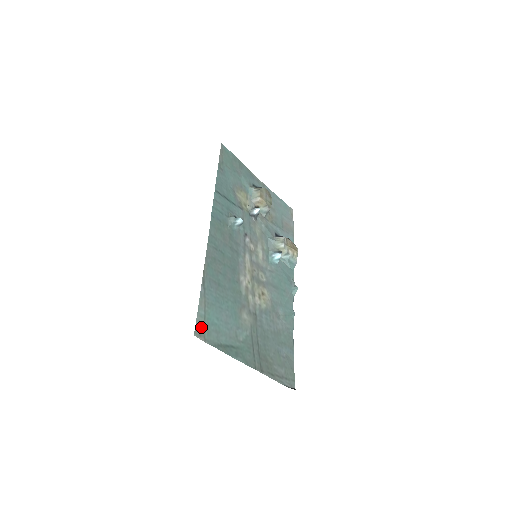
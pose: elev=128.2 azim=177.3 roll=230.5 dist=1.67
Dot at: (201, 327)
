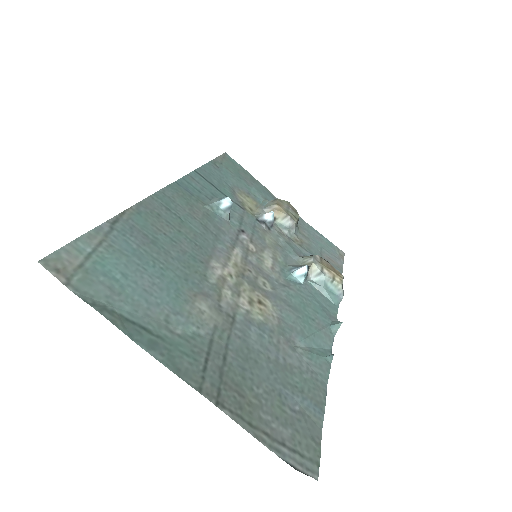
Dot at: (69, 262)
